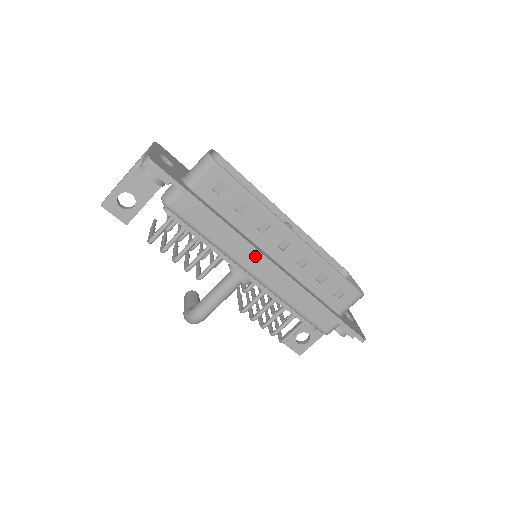
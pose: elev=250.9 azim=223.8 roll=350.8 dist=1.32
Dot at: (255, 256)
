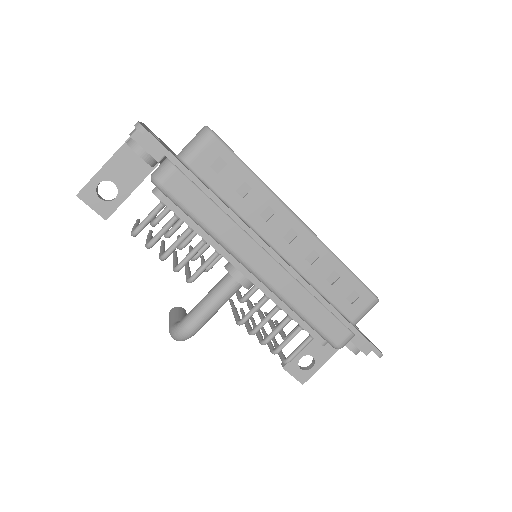
Dot at: (258, 248)
